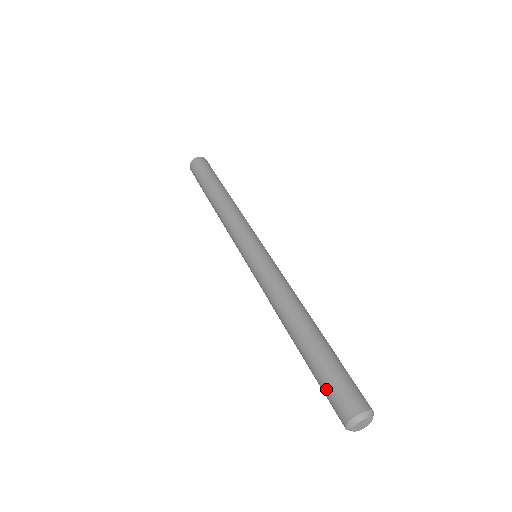
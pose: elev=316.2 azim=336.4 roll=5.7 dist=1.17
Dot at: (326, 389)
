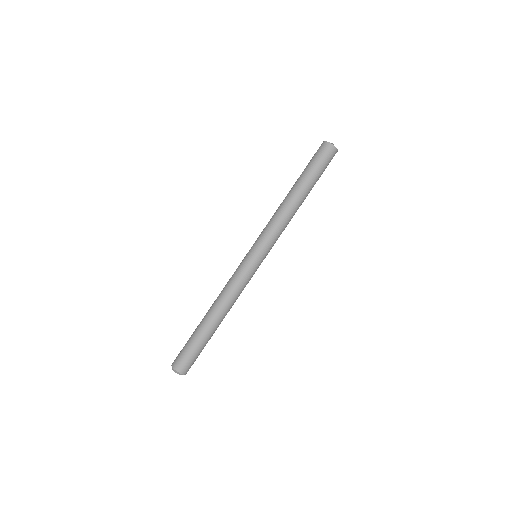
Dot at: (184, 348)
